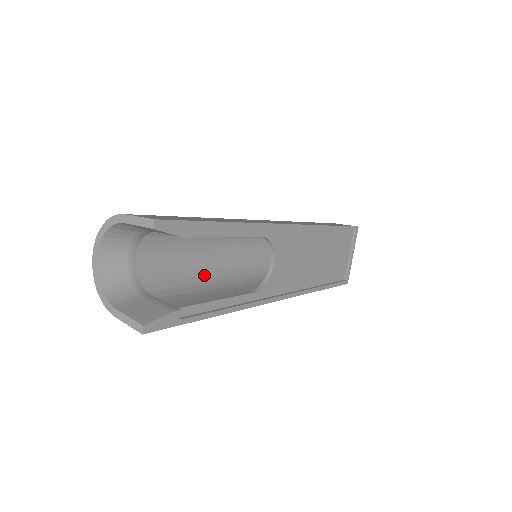
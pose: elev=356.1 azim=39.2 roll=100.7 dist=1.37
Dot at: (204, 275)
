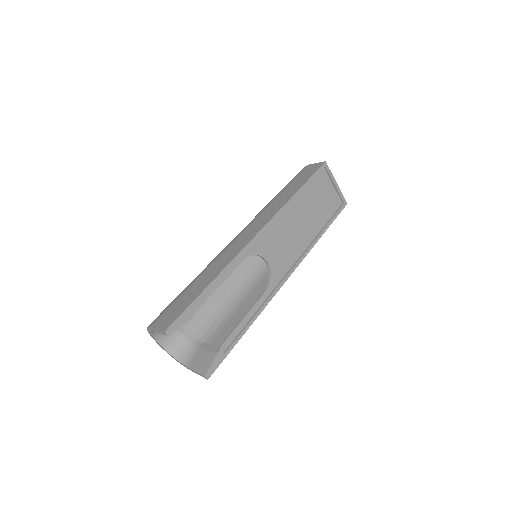
Dot at: (232, 291)
